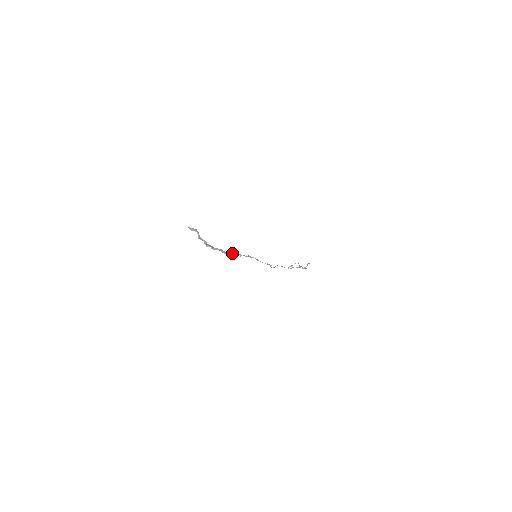
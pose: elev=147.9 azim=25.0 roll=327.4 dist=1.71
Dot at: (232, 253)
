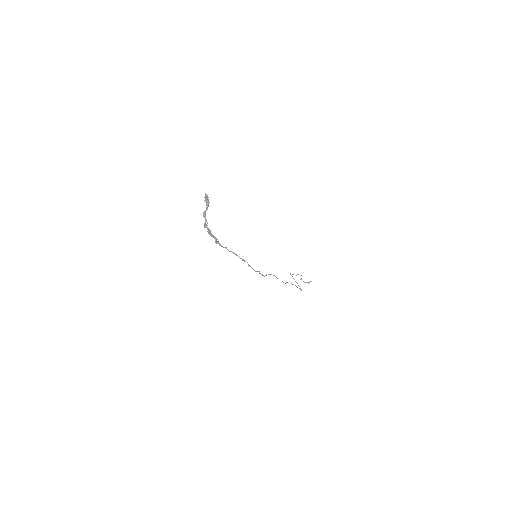
Dot at: (226, 247)
